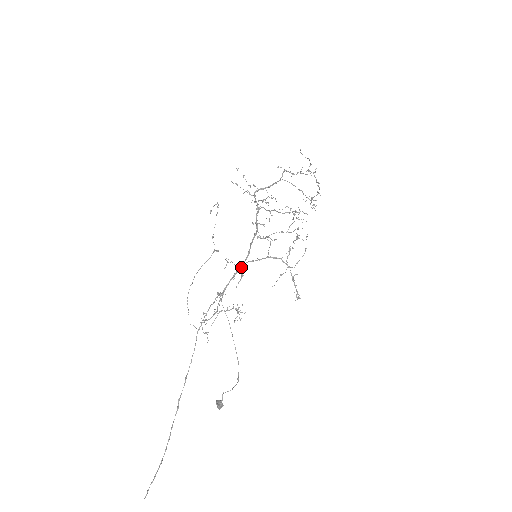
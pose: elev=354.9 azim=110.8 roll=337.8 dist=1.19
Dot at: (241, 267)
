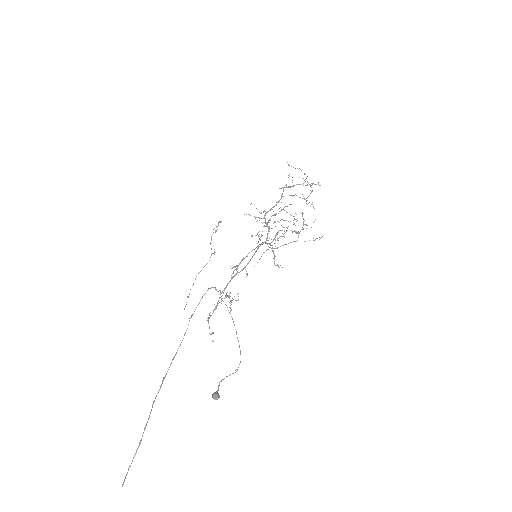
Dot at: (243, 268)
